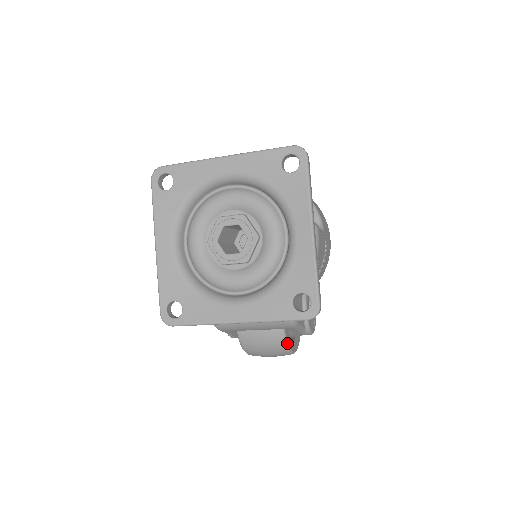
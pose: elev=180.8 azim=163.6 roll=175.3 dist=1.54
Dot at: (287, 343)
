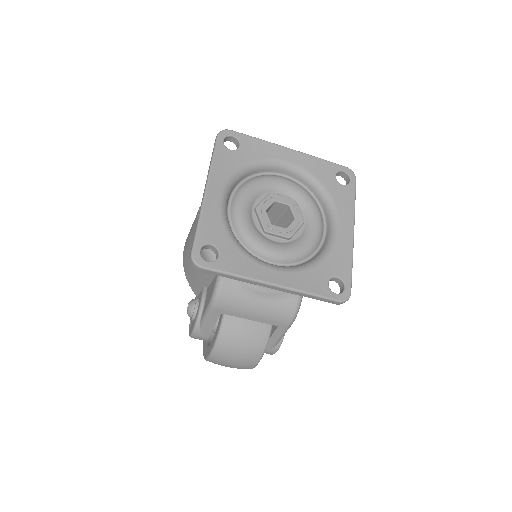
Dot at: (266, 346)
